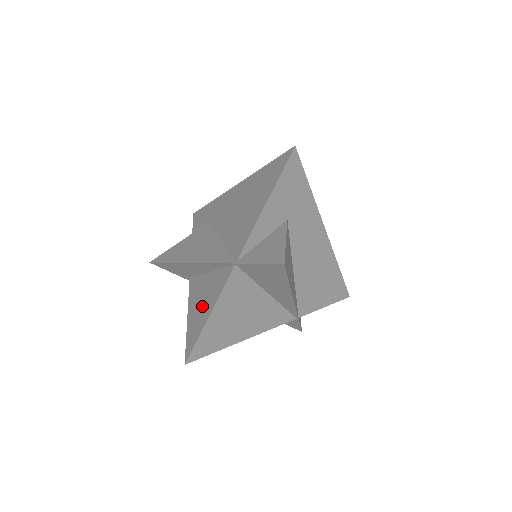
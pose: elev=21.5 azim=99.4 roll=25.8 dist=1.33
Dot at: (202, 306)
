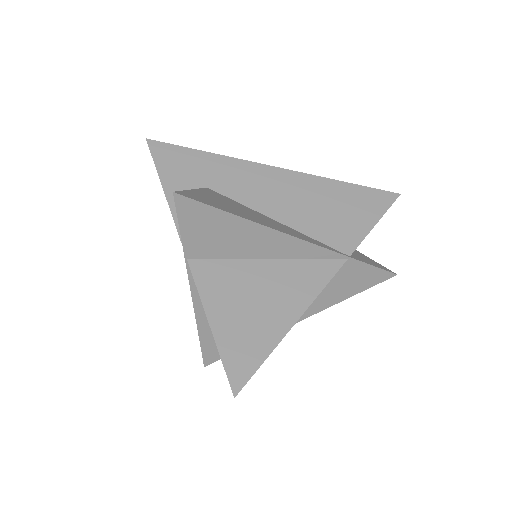
Dot at: occluded
